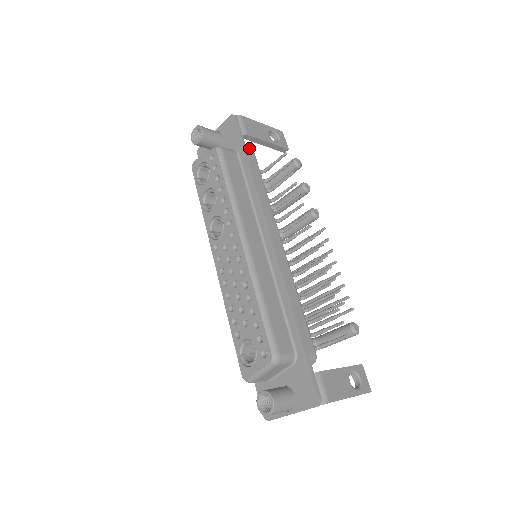
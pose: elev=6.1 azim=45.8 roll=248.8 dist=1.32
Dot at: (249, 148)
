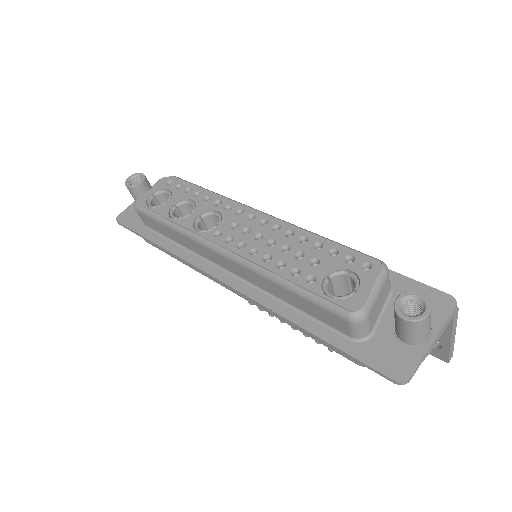
Dot at: occluded
